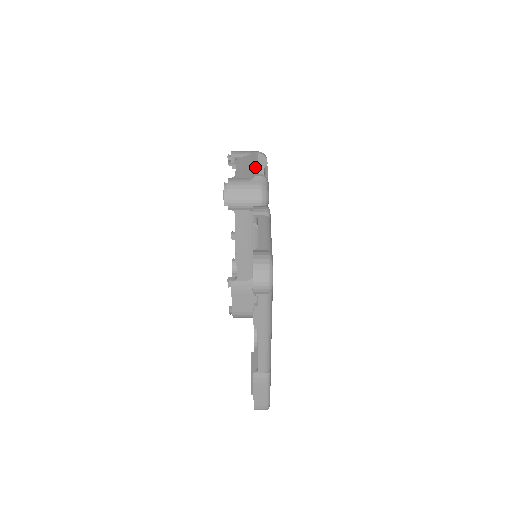
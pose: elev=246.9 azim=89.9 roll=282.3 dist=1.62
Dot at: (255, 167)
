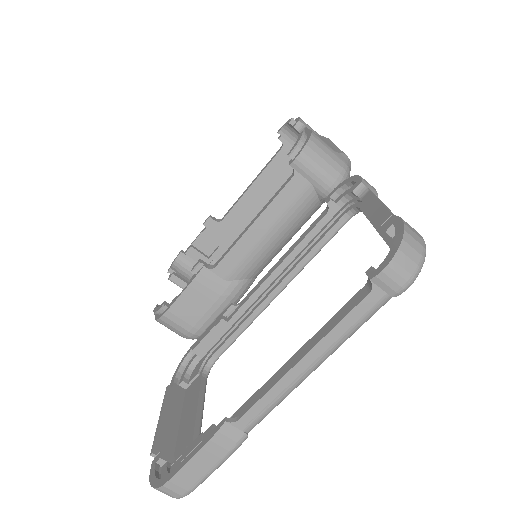
Dot at: (337, 147)
